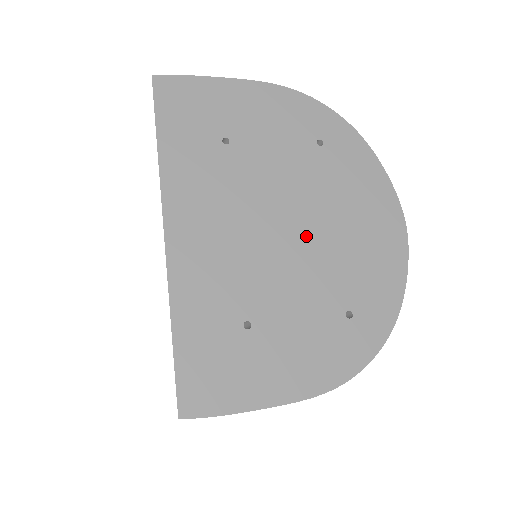
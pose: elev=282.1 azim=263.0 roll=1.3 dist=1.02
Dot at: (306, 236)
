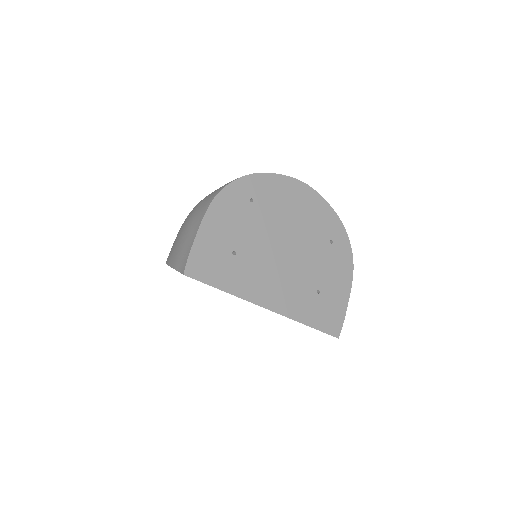
Dot at: (293, 240)
